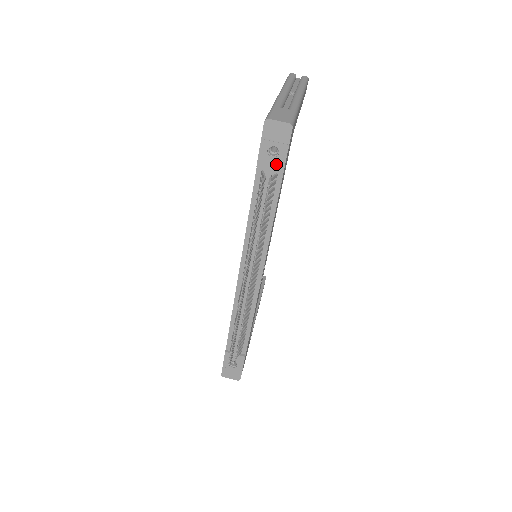
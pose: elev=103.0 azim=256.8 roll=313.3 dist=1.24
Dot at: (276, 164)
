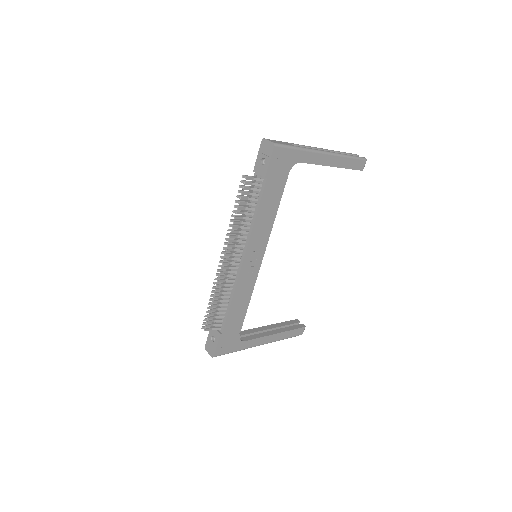
Dot at: (263, 171)
